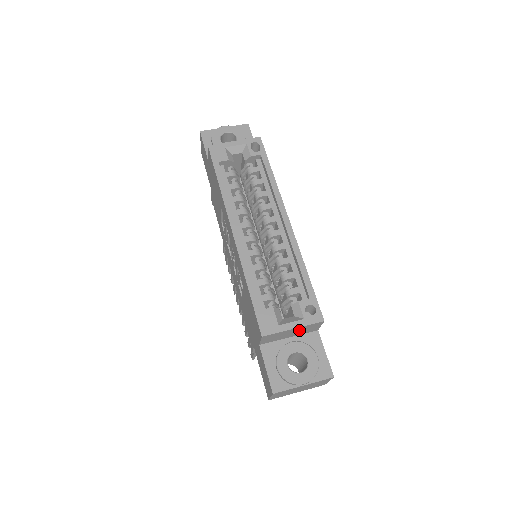
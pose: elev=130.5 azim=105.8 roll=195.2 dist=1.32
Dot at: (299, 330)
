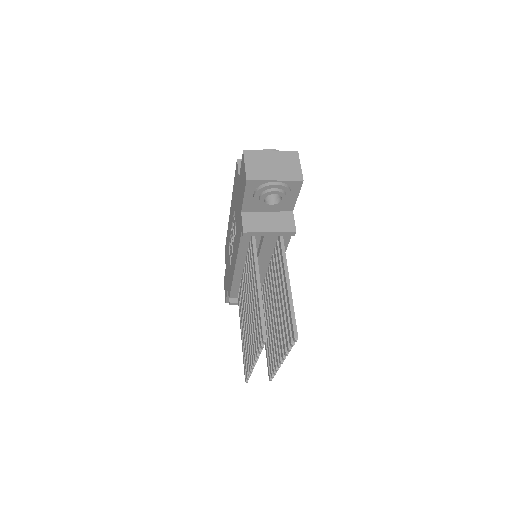
Dot at: occluded
